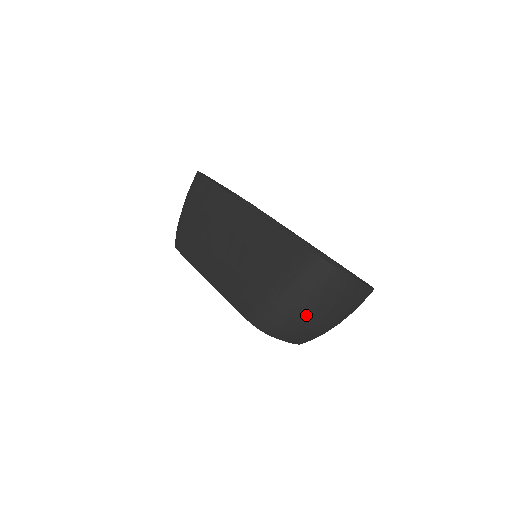
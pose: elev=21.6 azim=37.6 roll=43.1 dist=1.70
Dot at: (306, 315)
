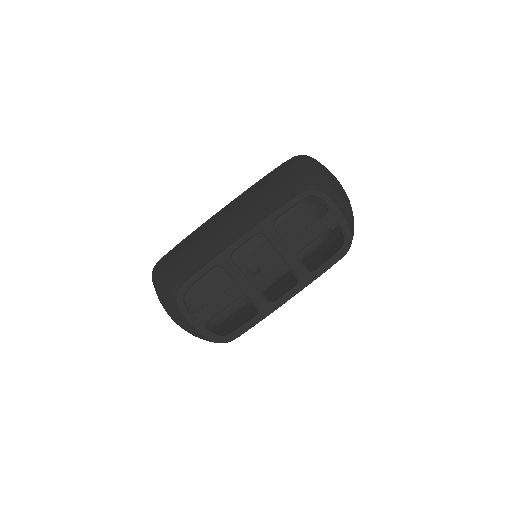
Dot at: (327, 175)
